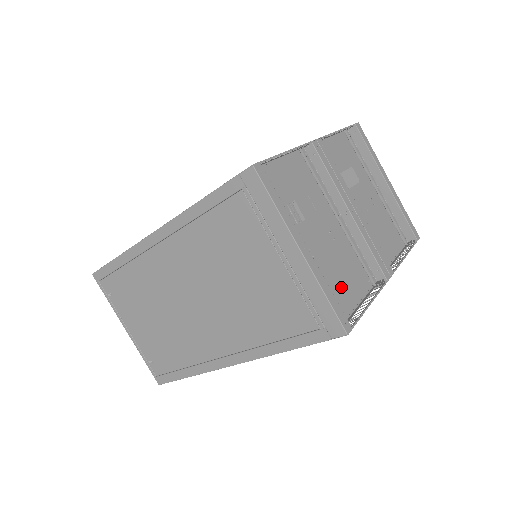
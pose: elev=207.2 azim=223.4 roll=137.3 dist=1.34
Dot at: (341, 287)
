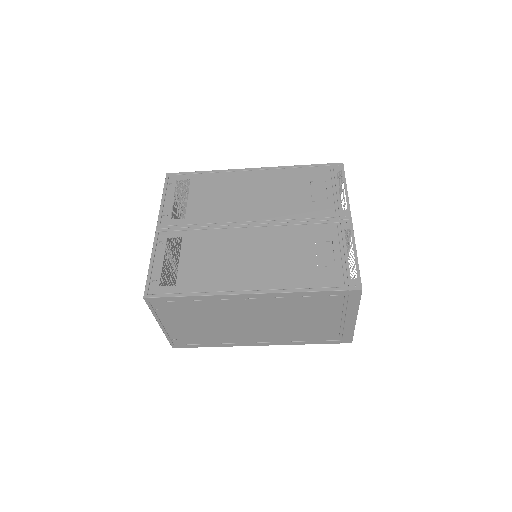
Dot at: occluded
